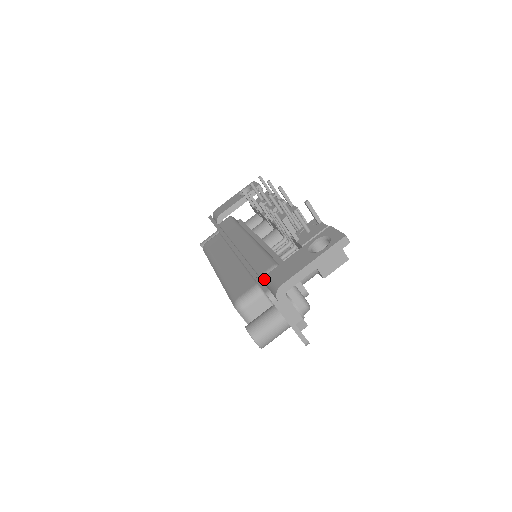
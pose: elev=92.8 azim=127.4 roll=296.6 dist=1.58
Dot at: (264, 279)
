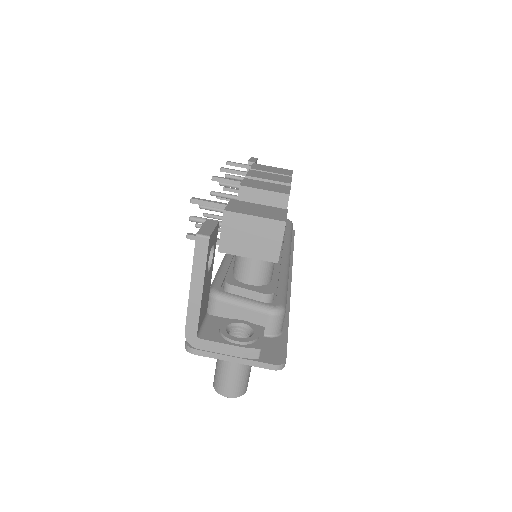
Dot at: occluded
